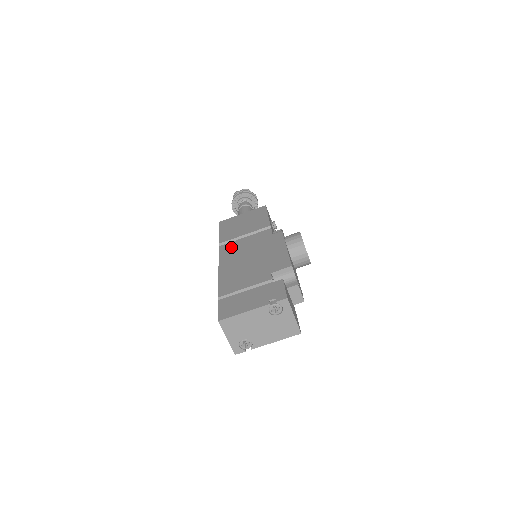
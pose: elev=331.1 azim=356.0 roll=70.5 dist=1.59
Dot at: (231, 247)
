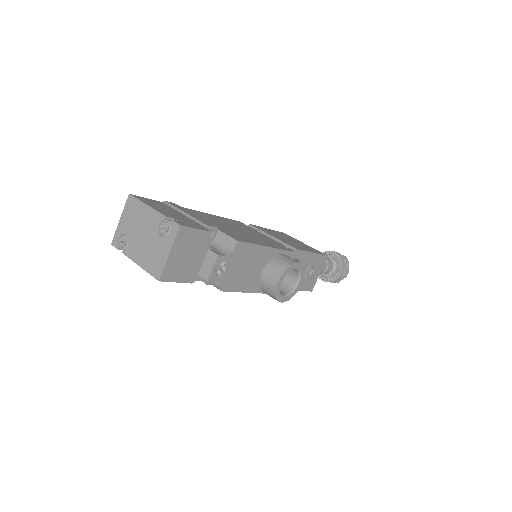
Dot at: (248, 226)
